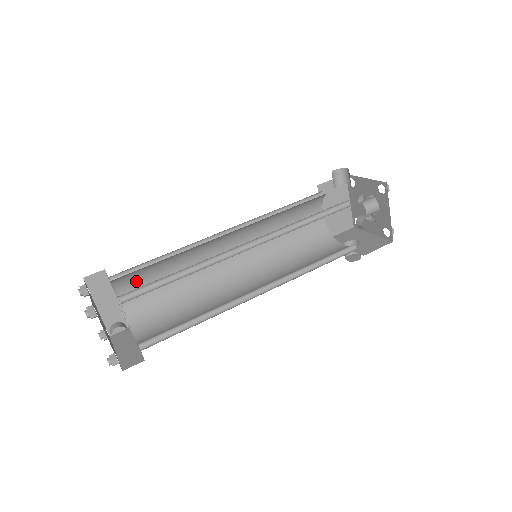
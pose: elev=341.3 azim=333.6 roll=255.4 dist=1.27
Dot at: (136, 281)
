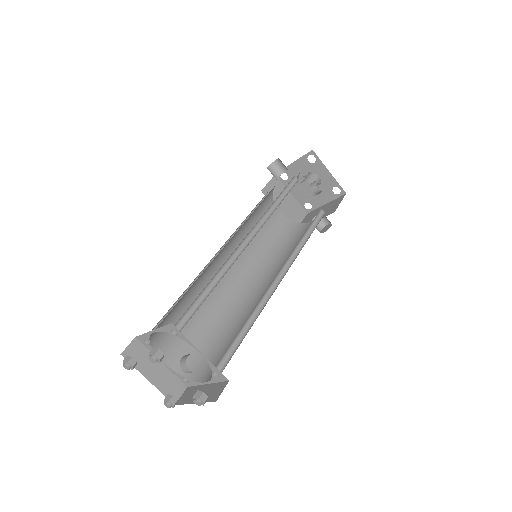
Dot at: (169, 334)
